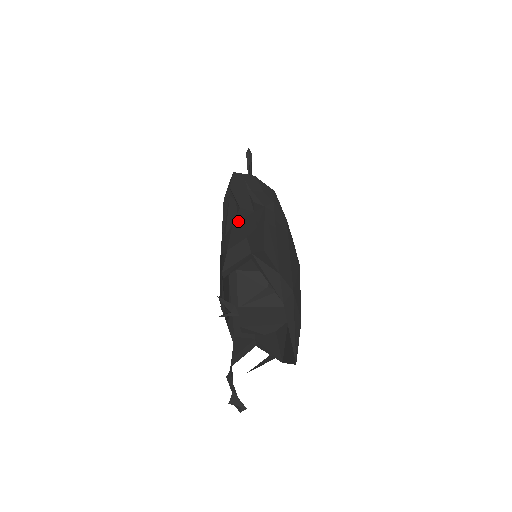
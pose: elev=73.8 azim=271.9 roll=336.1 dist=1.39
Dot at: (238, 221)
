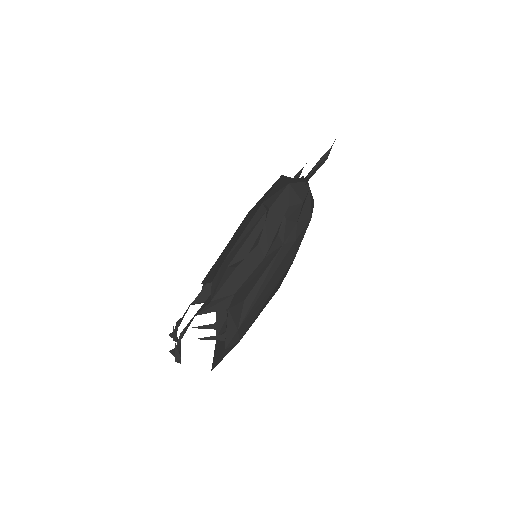
Dot at: (244, 264)
